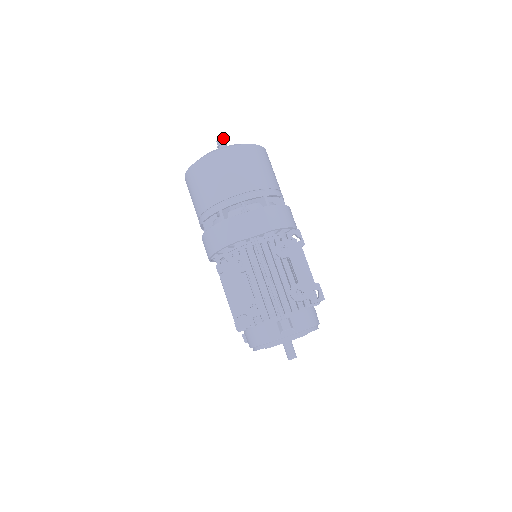
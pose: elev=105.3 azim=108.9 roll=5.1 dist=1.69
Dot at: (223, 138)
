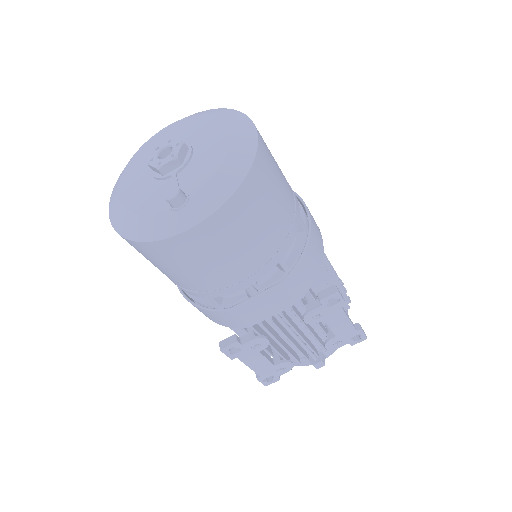
Dot at: (177, 192)
